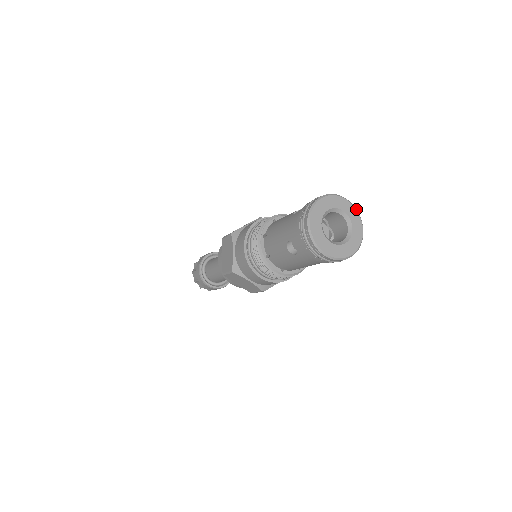
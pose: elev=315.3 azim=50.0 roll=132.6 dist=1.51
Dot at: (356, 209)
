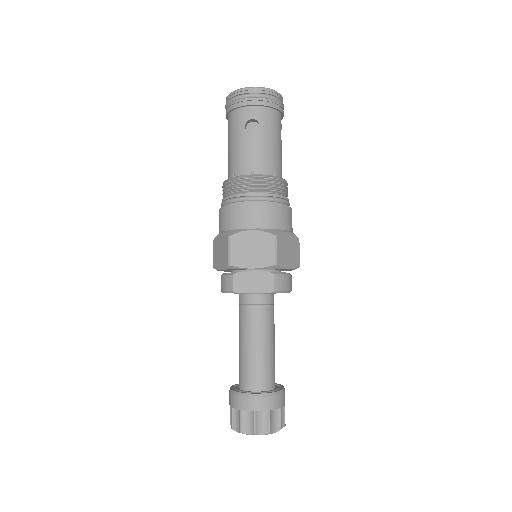
Dot at: occluded
